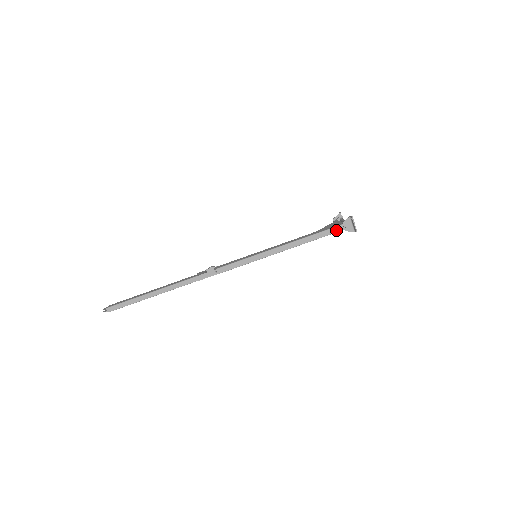
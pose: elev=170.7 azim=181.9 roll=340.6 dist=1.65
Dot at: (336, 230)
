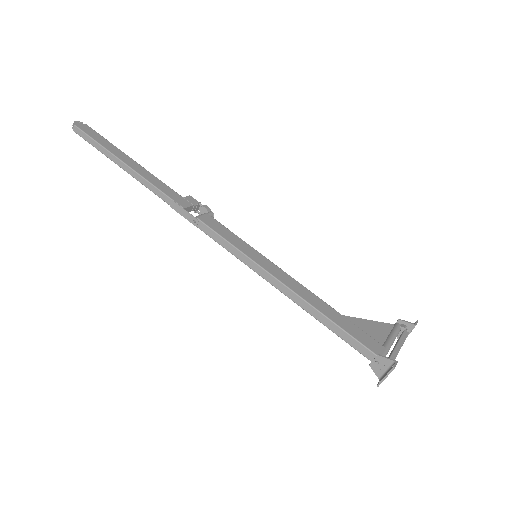
Dot at: (362, 350)
